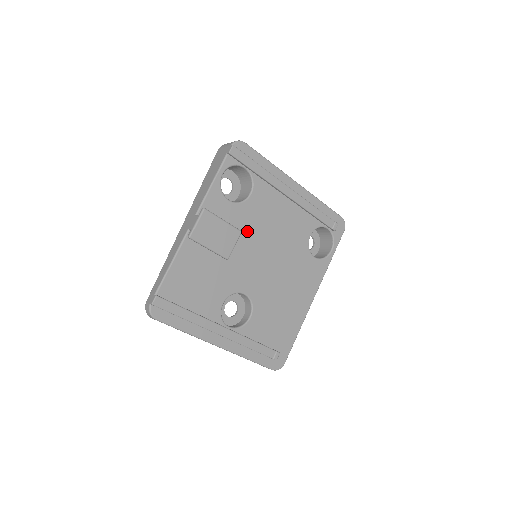
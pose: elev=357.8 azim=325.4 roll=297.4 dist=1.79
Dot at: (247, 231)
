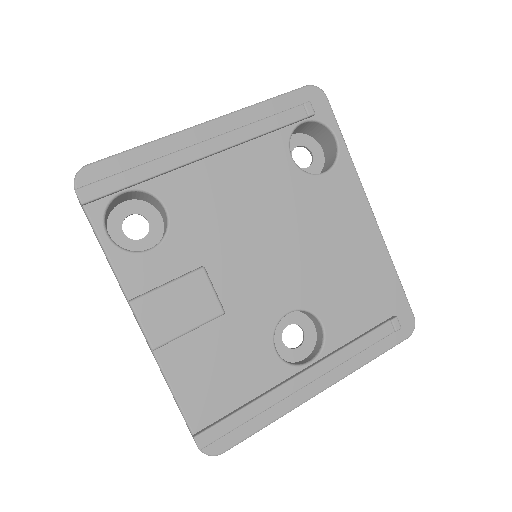
Dot at: (212, 252)
